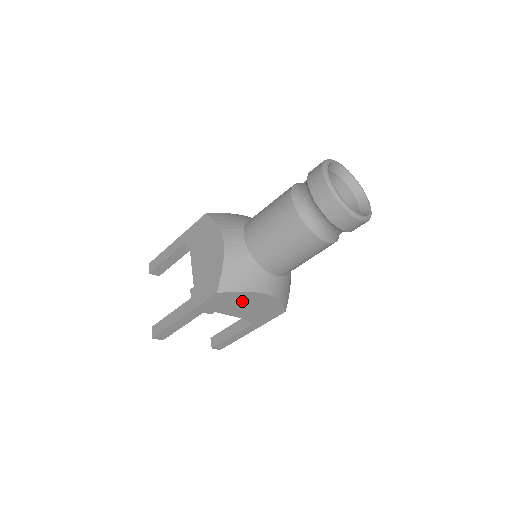
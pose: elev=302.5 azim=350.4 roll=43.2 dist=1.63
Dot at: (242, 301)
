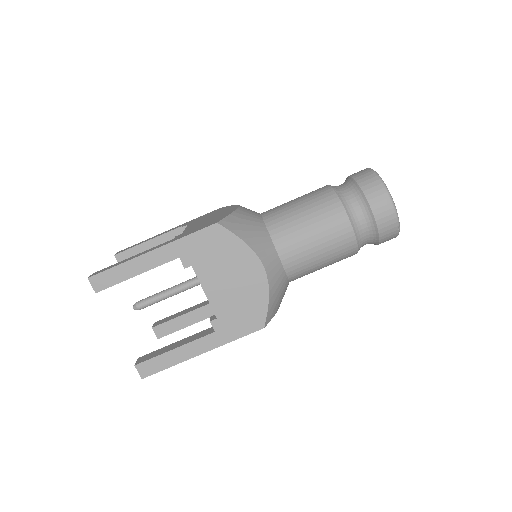
Dot at: (232, 263)
